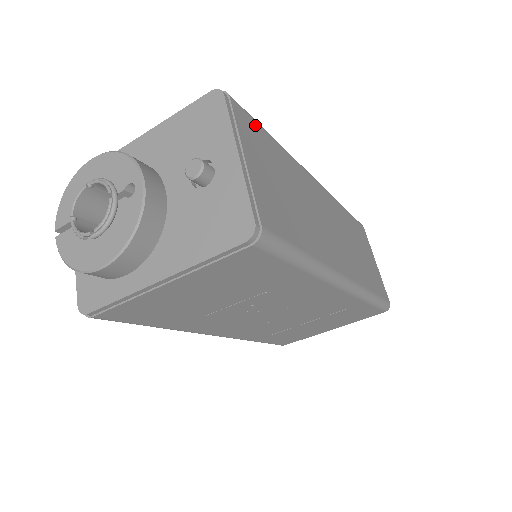
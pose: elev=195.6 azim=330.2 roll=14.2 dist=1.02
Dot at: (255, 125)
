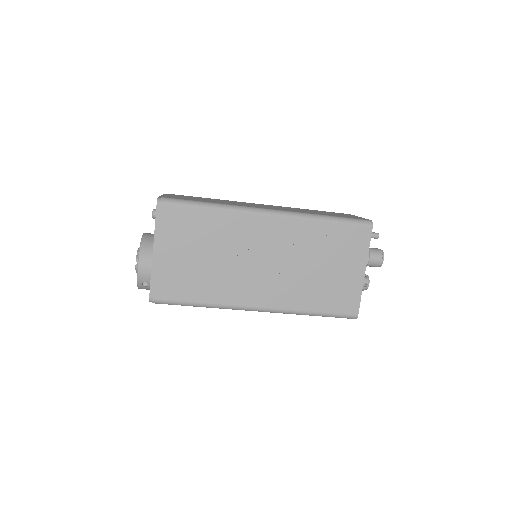
Dot at: occluded
